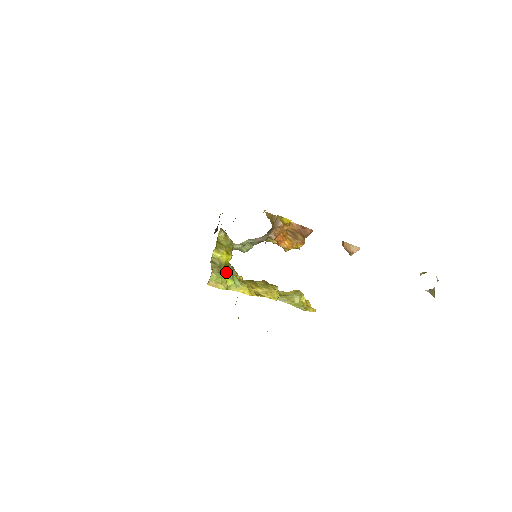
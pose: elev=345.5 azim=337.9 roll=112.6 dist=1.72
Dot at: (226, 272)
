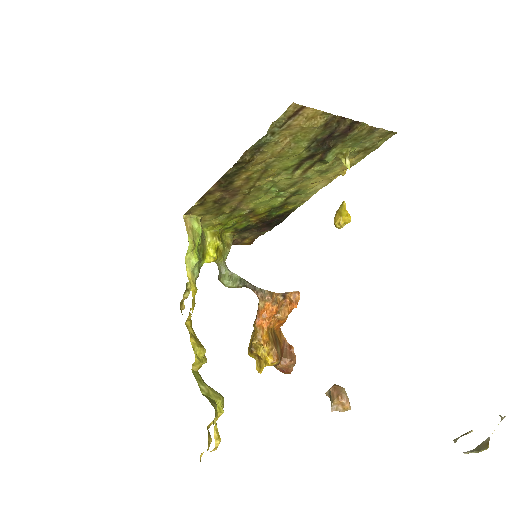
Dot at: (199, 252)
